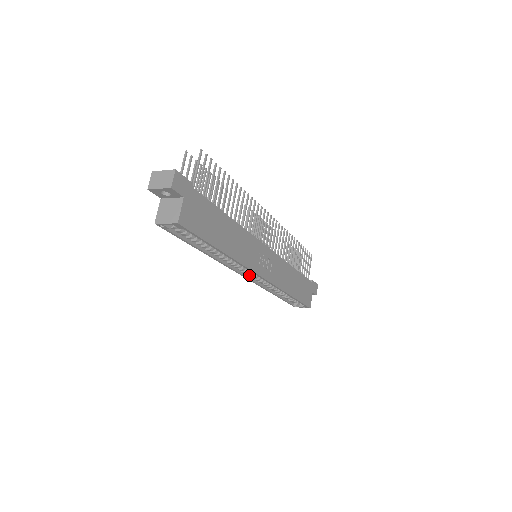
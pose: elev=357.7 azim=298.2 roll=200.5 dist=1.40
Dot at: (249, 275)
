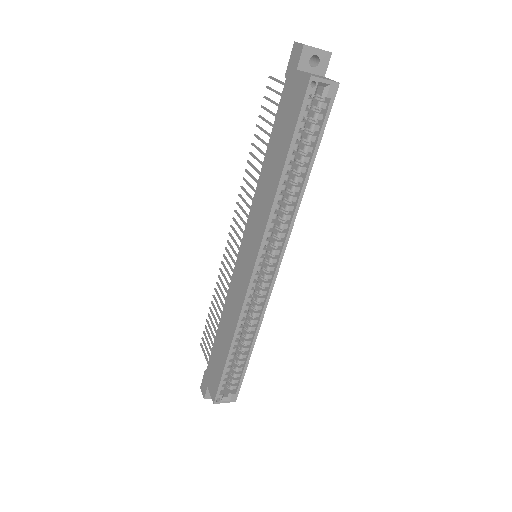
Dot at: (255, 274)
